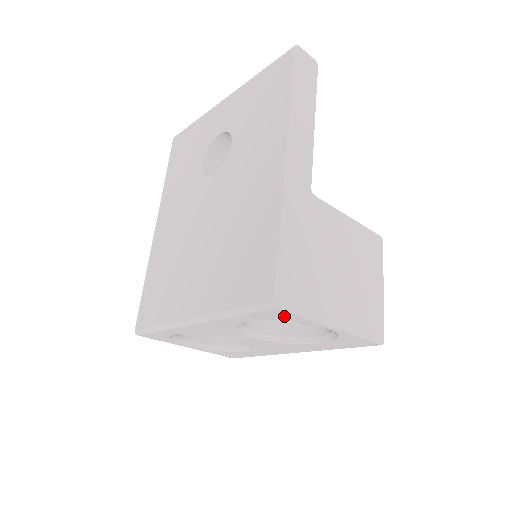
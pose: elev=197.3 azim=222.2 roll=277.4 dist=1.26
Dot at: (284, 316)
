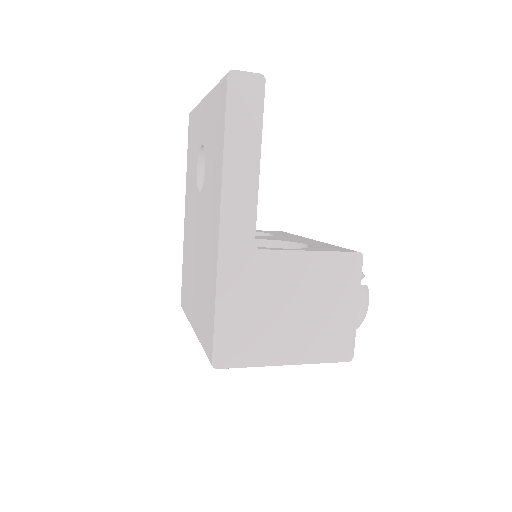
Dot at: occluded
